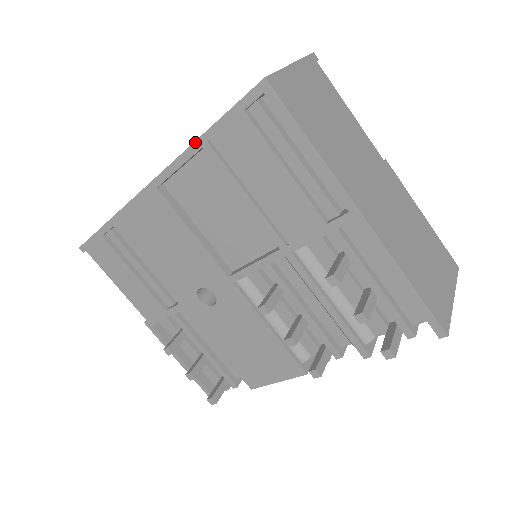
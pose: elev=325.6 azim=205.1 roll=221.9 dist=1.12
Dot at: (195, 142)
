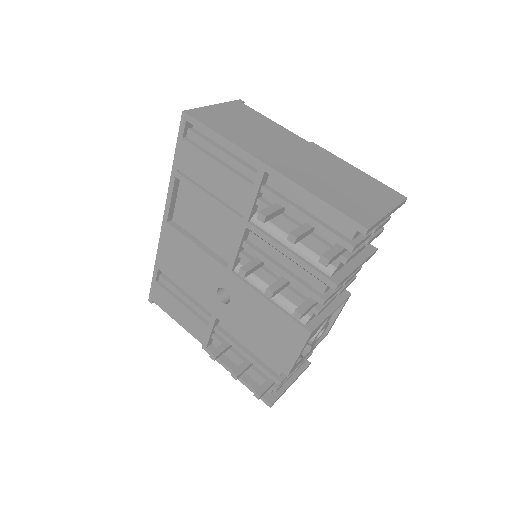
Dot at: (171, 175)
